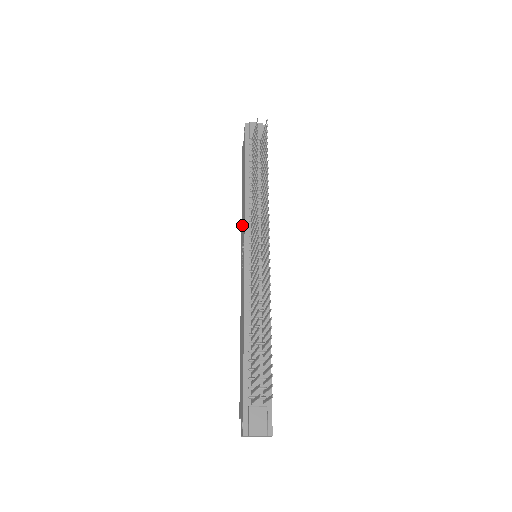
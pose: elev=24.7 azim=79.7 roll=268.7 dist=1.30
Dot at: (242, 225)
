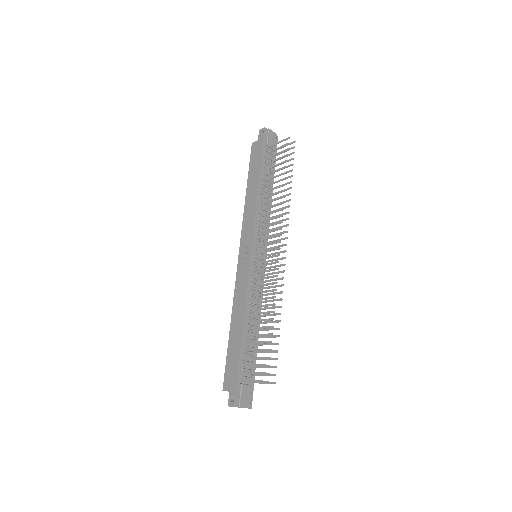
Dot at: (246, 222)
